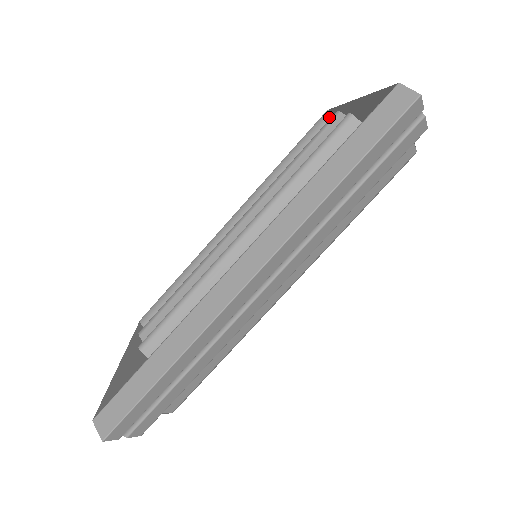
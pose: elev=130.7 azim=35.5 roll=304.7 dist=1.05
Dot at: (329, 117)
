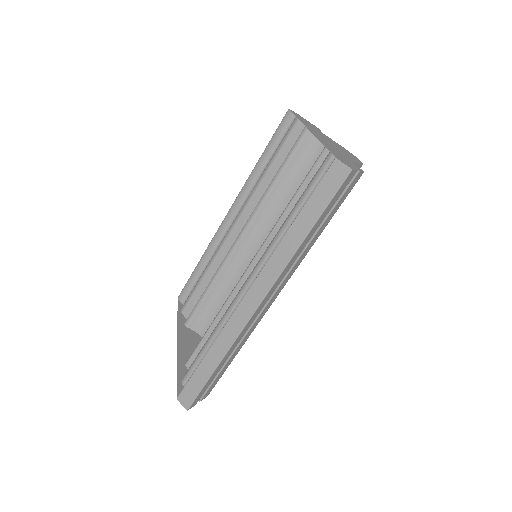
Dot at: (291, 117)
